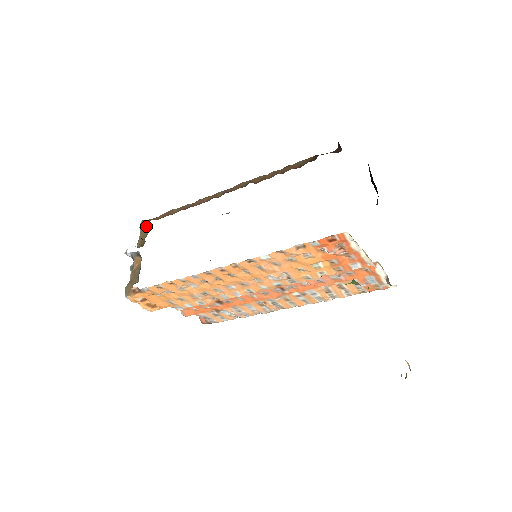
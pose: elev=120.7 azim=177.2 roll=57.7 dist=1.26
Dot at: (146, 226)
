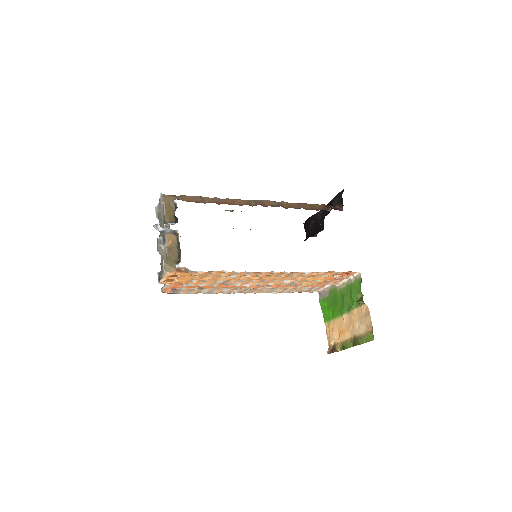
Dot at: (171, 203)
